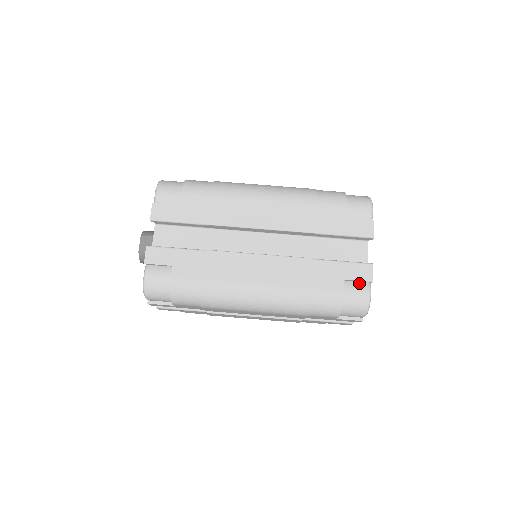
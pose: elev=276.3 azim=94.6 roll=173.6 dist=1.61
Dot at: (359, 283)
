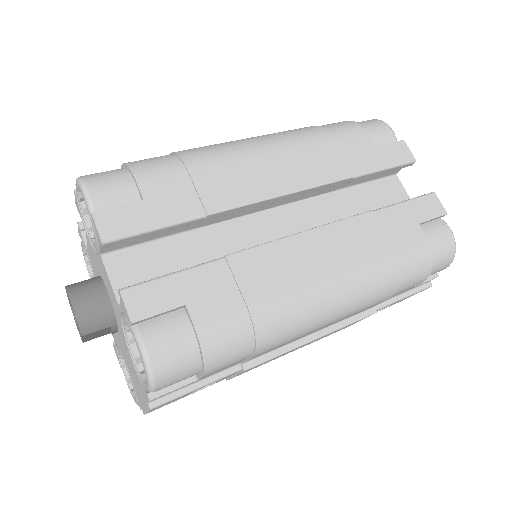
Dot at: occluded
